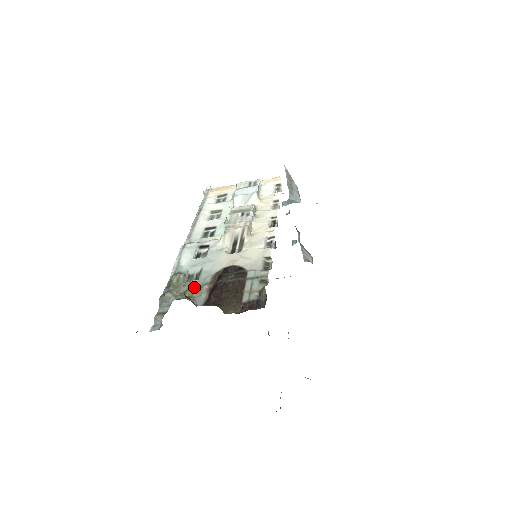
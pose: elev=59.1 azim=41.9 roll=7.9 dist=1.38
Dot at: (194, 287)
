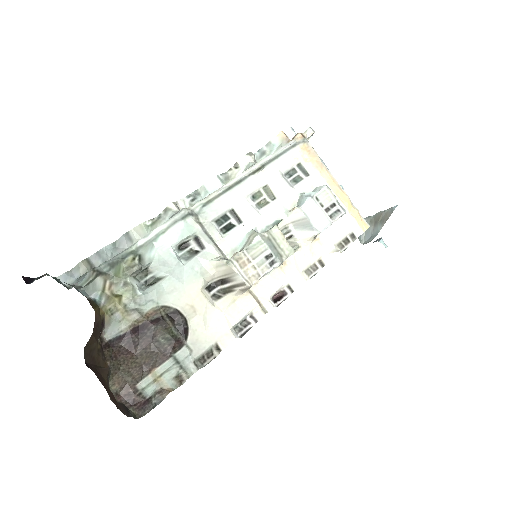
Dot at: (129, 301)
